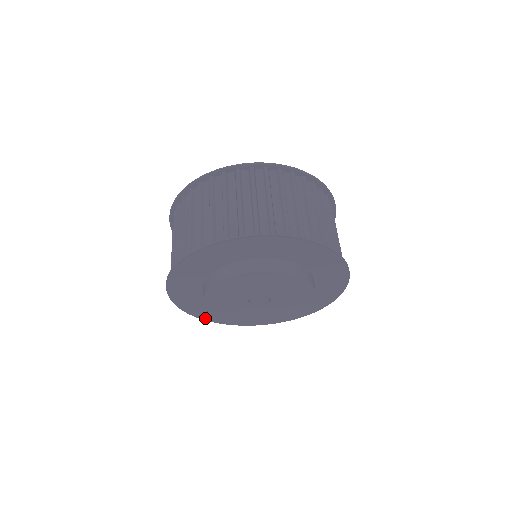
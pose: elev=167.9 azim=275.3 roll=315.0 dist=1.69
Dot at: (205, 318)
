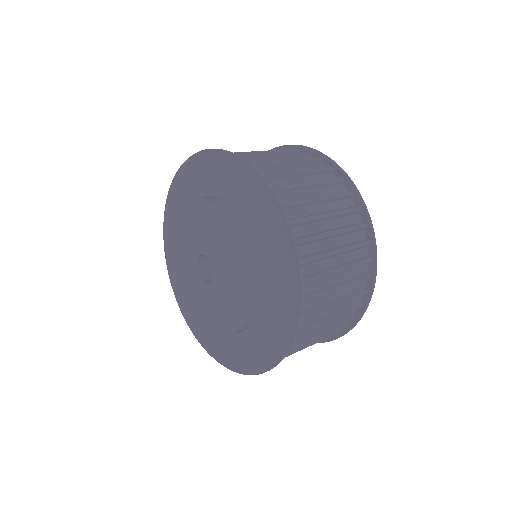
Dot at: (182, 308)
